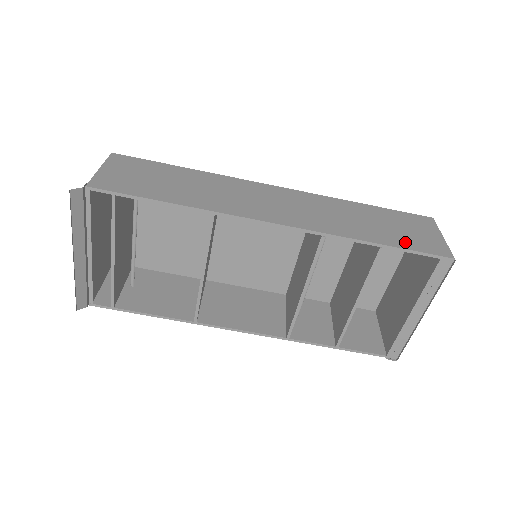
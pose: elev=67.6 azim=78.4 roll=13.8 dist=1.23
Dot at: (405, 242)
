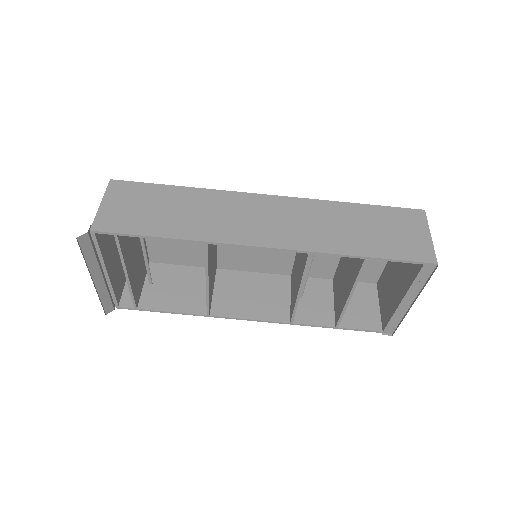
Dot at: (390, 250)
